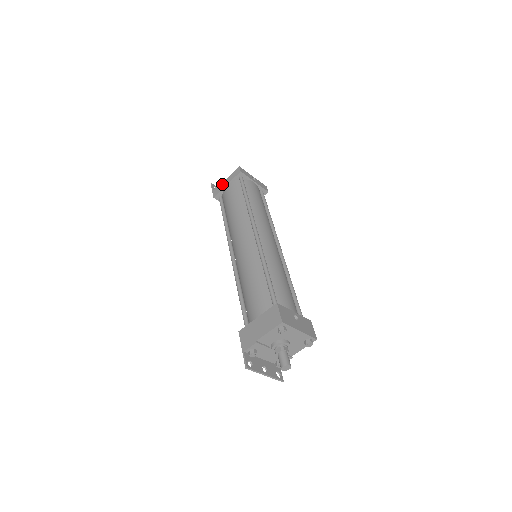
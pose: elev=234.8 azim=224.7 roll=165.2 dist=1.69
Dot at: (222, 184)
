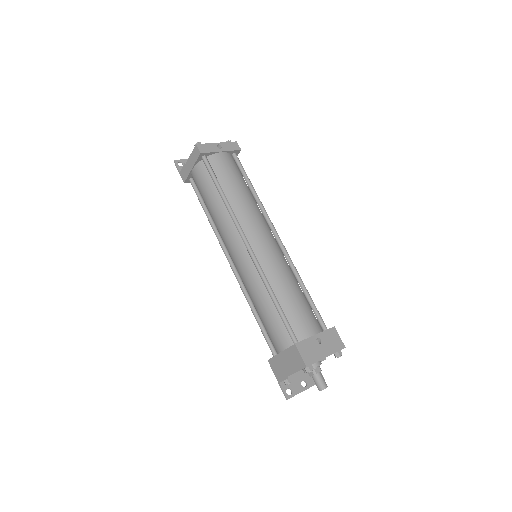
Dot at: (186, 166)
